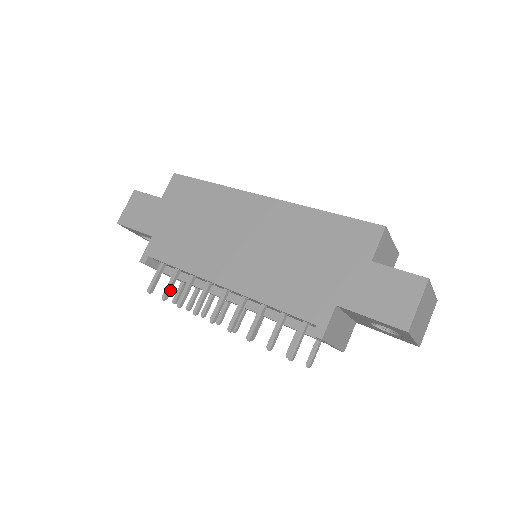
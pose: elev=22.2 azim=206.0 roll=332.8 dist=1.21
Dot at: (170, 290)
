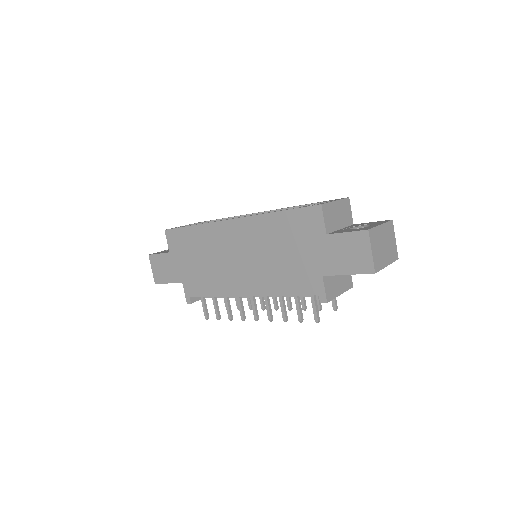
Dot at: (218, 311)
